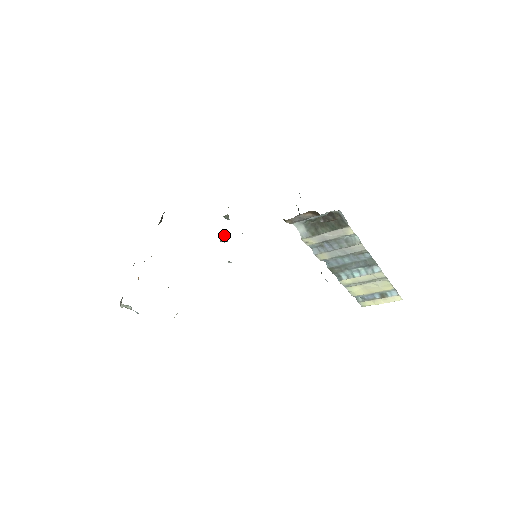
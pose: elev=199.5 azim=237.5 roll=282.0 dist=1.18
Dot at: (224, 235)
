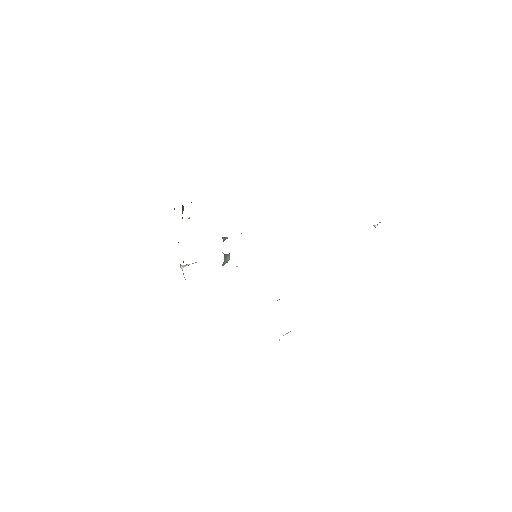
Dot at: (225, 261)
